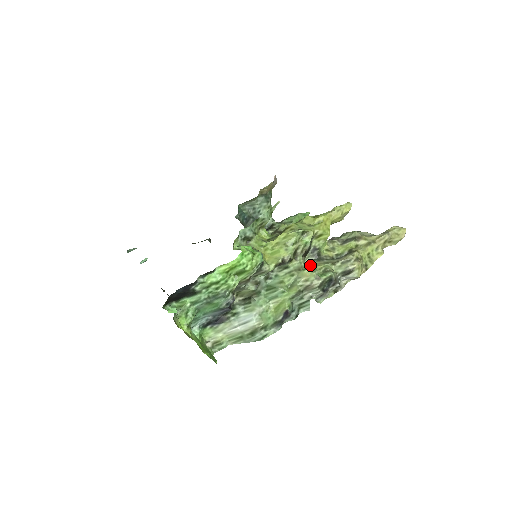
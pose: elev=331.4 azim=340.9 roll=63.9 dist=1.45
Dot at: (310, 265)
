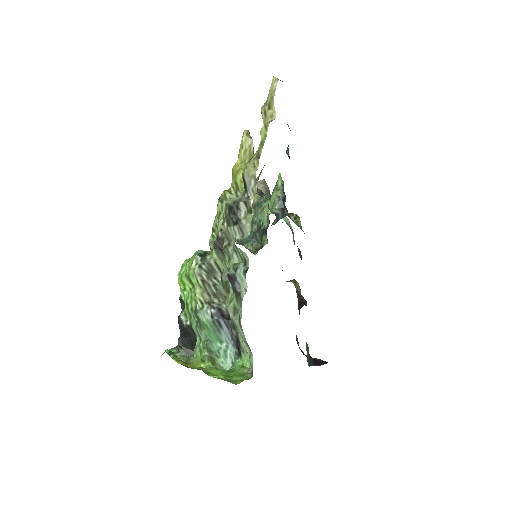
Dot at: occluded
